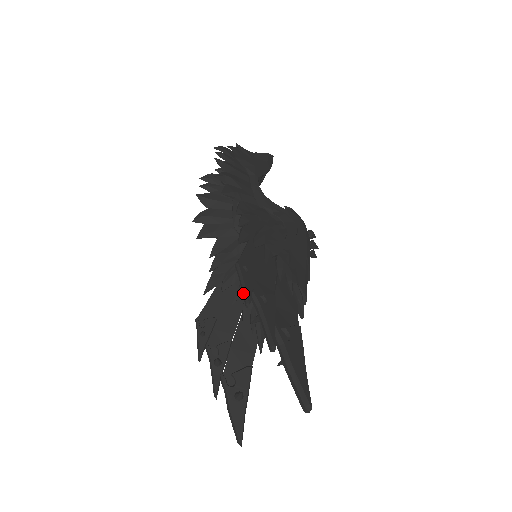
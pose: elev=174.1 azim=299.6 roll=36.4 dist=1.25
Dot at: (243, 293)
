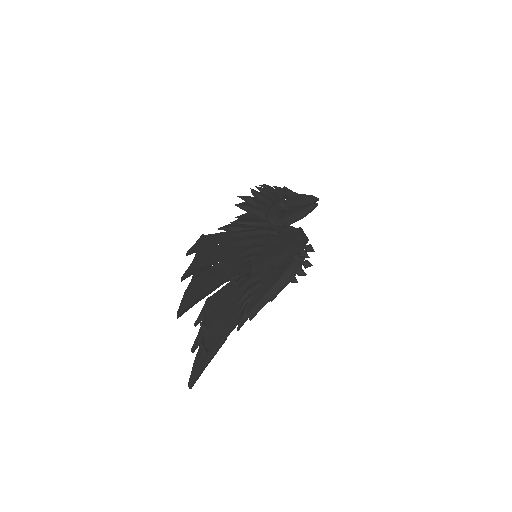
Dot at: (190, 249)
